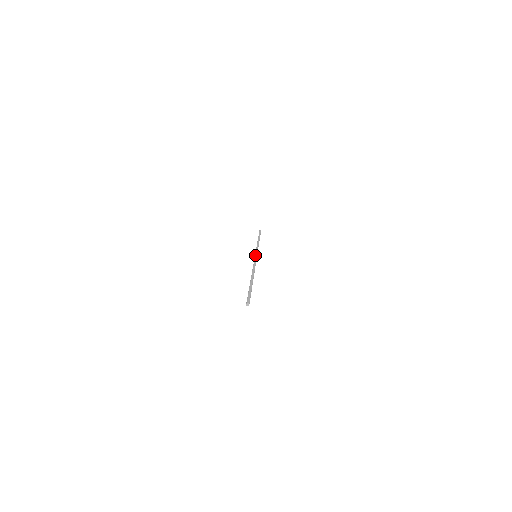
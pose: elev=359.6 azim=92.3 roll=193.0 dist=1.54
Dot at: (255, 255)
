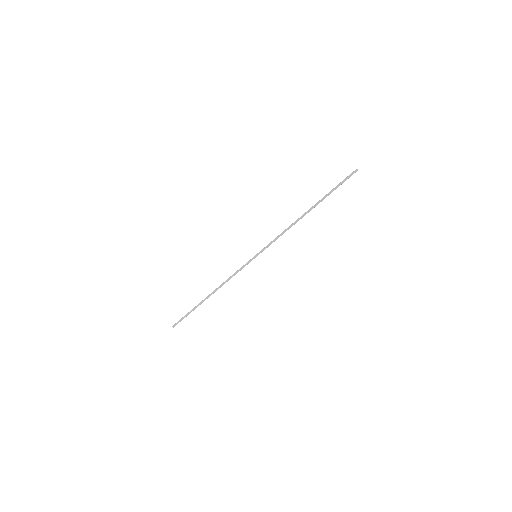
Dot at: (257, 254)
